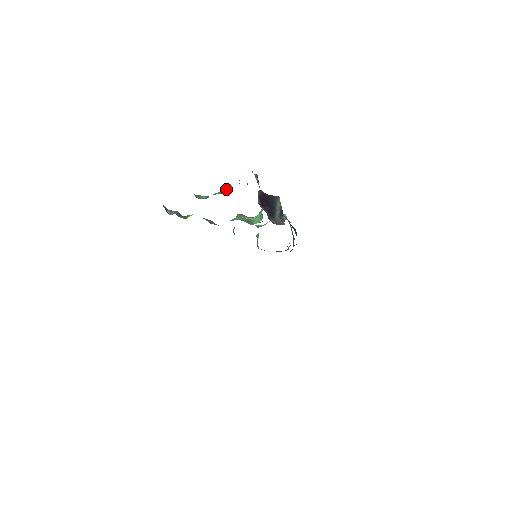
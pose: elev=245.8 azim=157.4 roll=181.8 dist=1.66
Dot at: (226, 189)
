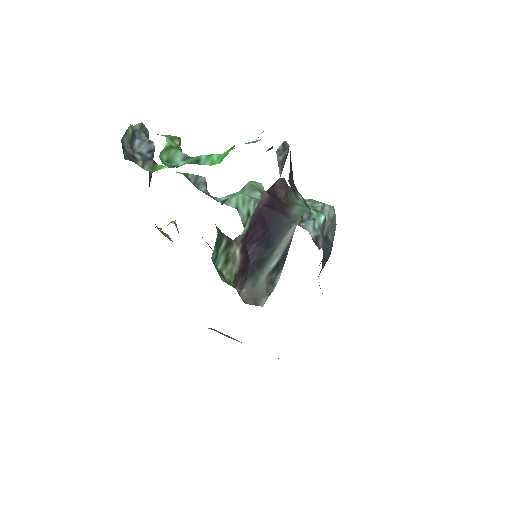
Dot at: occluded
